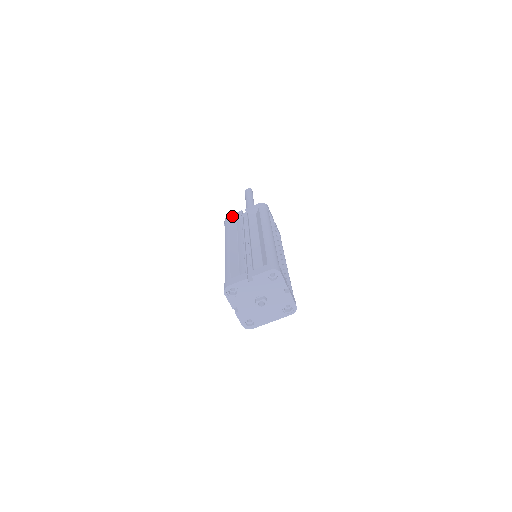
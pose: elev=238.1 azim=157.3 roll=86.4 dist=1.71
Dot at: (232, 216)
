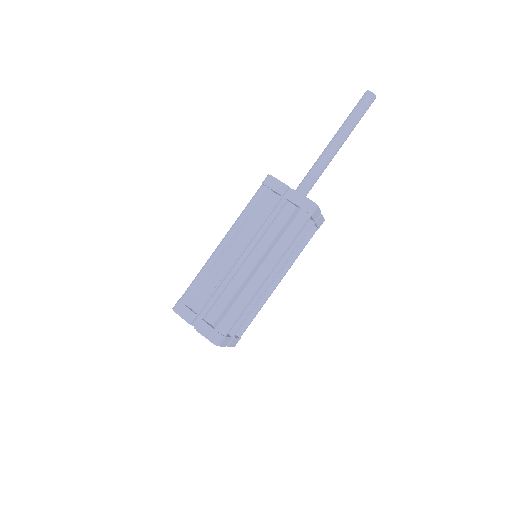
Dot at: (273, 185)
